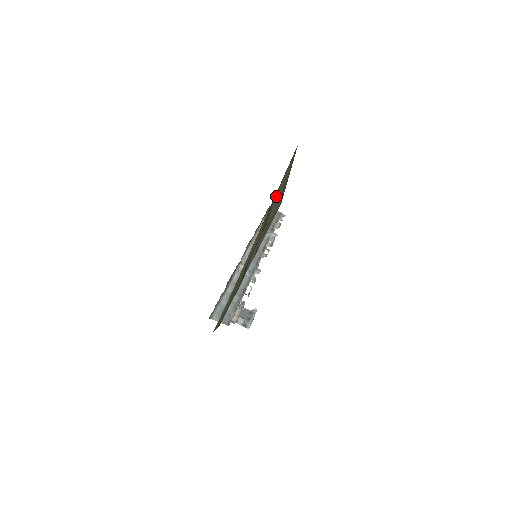
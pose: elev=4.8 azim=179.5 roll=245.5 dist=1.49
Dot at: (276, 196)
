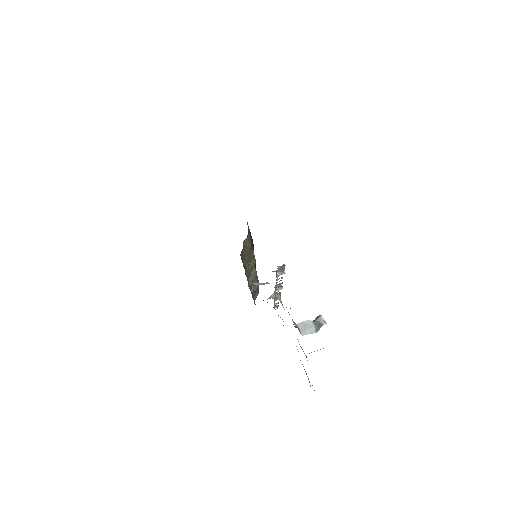
Dot at: occluded
